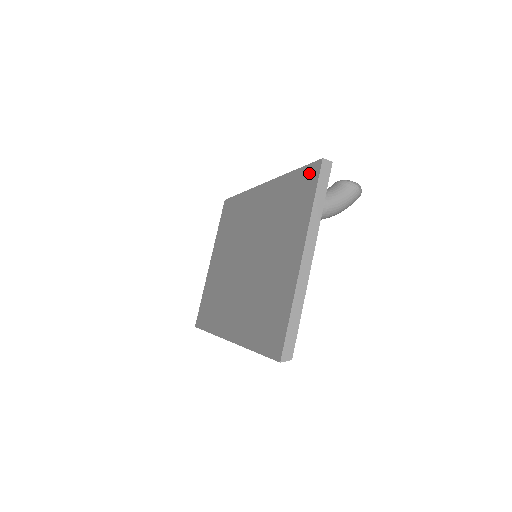
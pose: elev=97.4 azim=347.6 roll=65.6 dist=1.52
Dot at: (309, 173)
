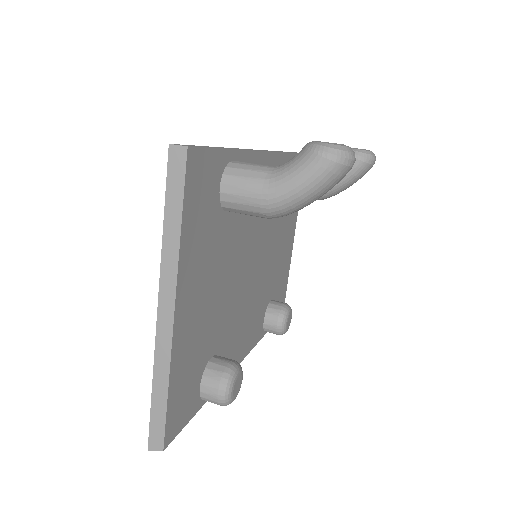
Dot at: occluded
